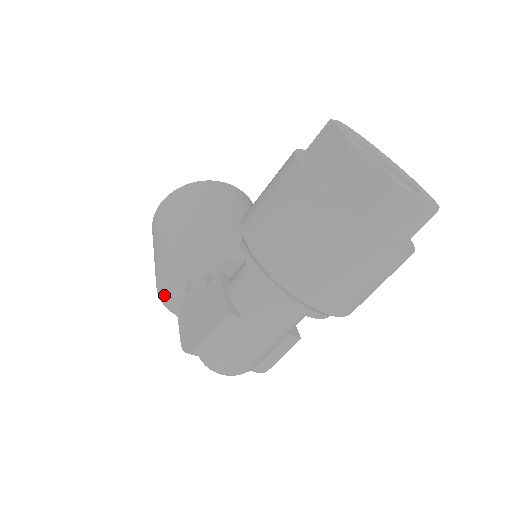
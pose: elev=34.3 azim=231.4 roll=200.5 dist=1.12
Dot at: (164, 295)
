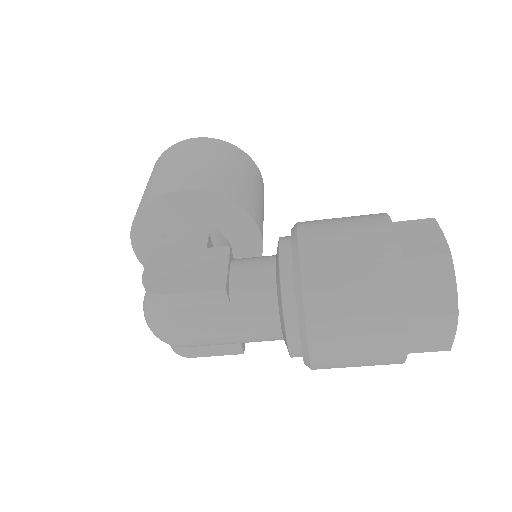
Dot at: (143, 216)
